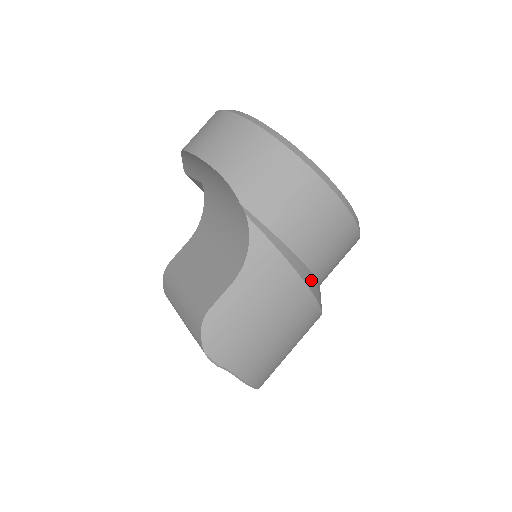
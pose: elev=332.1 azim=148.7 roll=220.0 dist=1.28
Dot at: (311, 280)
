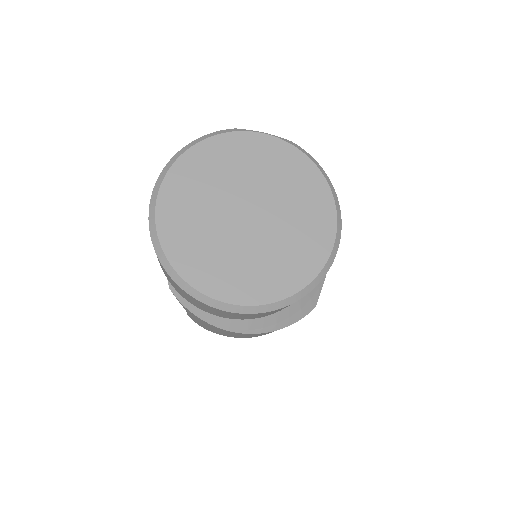
Dot at: (240, 325)
